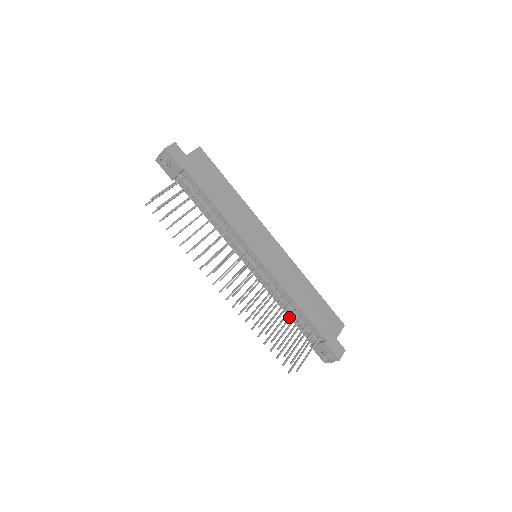
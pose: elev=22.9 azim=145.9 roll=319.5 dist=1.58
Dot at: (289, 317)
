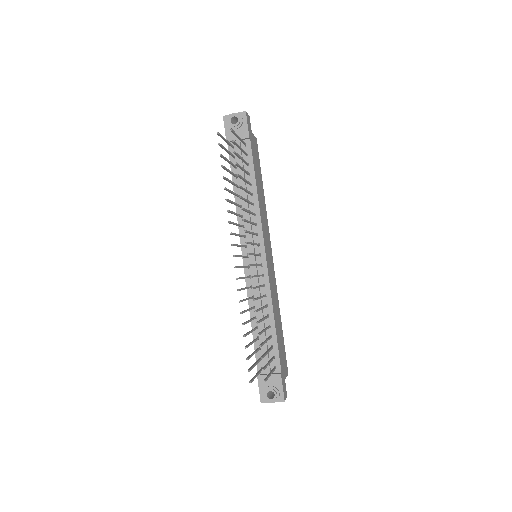
Dot at: (267, 327)
